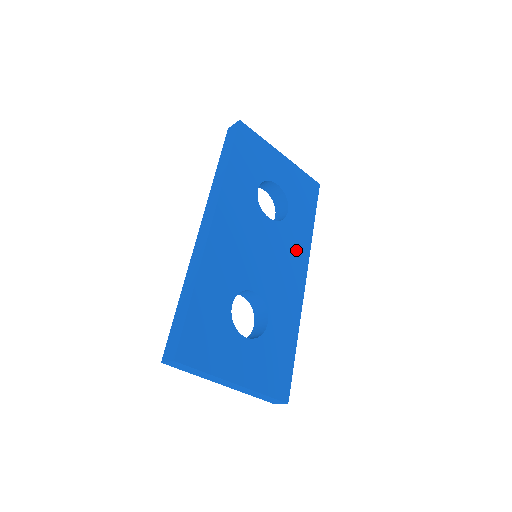
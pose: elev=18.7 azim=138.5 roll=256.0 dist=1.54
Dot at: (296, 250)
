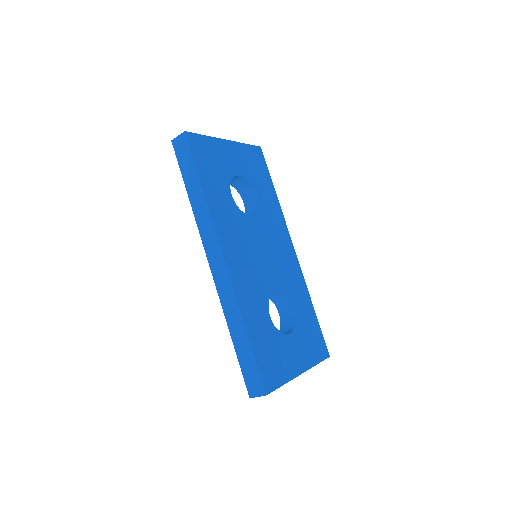
Dot at: (278, 228)
